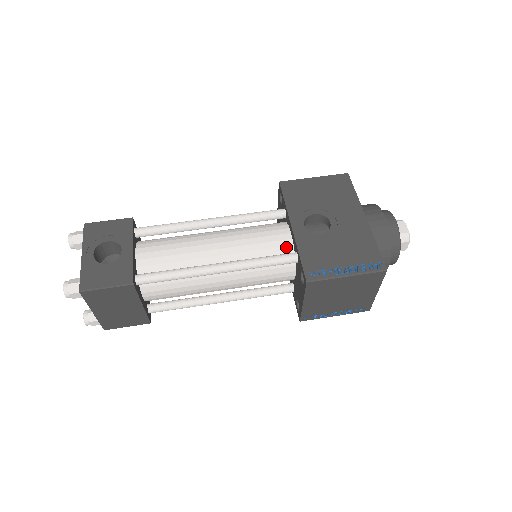
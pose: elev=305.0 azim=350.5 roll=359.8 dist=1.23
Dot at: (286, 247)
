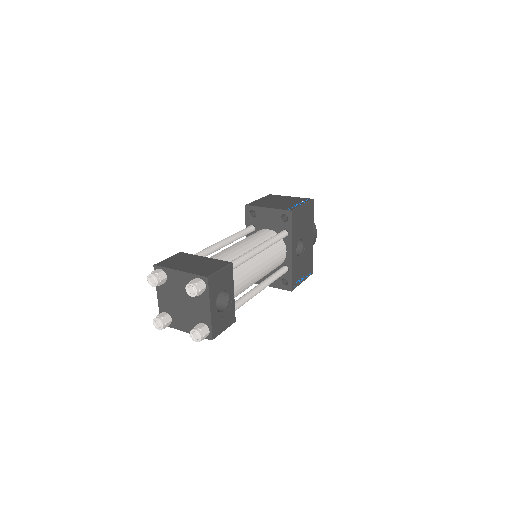
Dot at: (282, 262)
